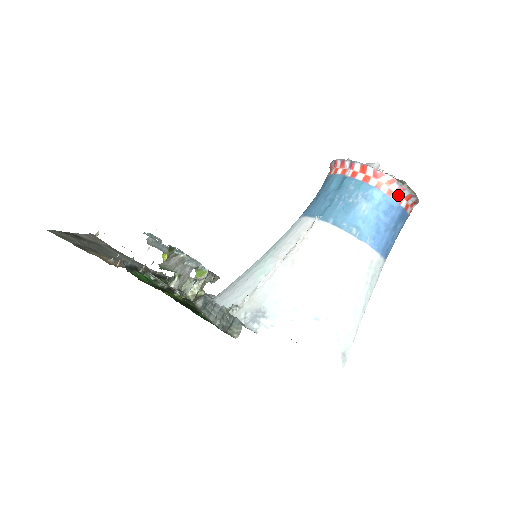
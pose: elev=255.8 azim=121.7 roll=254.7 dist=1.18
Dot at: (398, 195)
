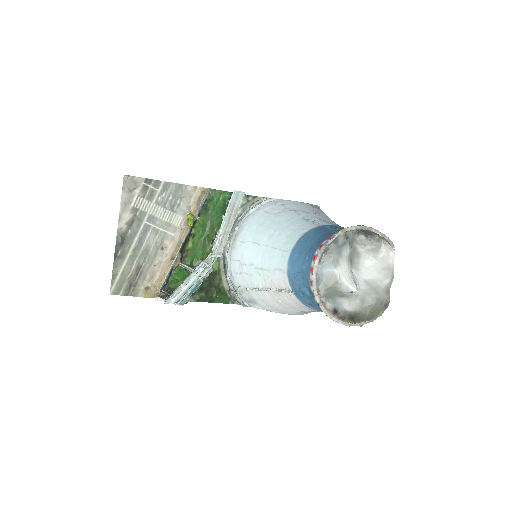
Dot at: occluded
